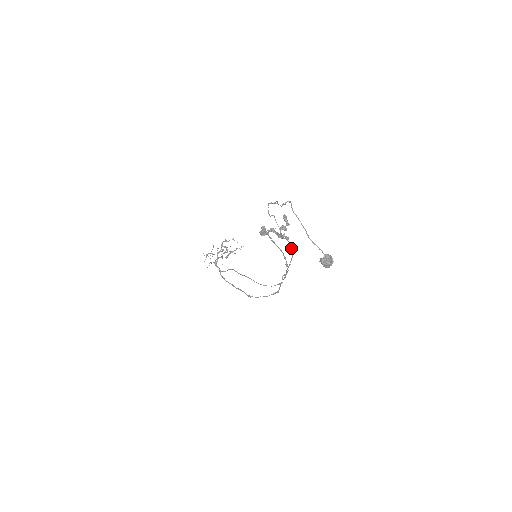
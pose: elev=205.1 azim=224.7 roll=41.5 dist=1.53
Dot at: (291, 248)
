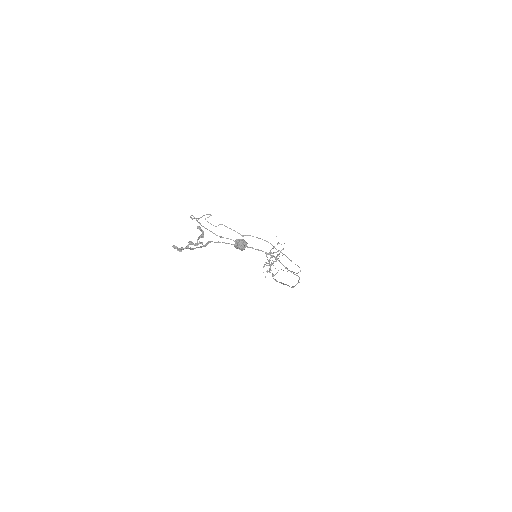
Dot at: occluded
